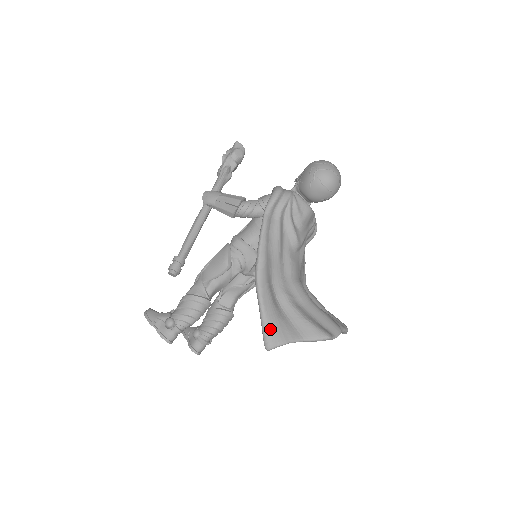
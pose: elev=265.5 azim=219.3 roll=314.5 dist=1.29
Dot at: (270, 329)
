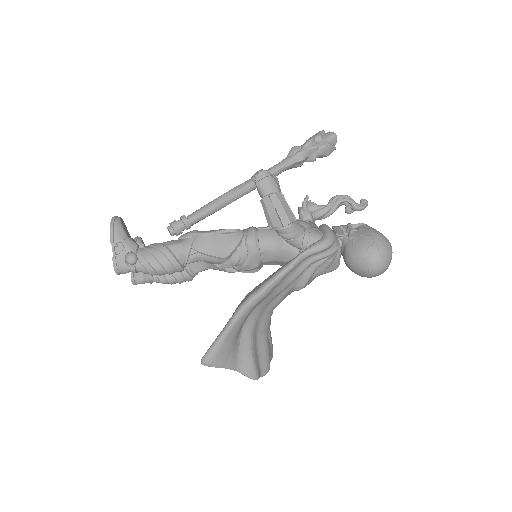
Dot at: (218, 352)
